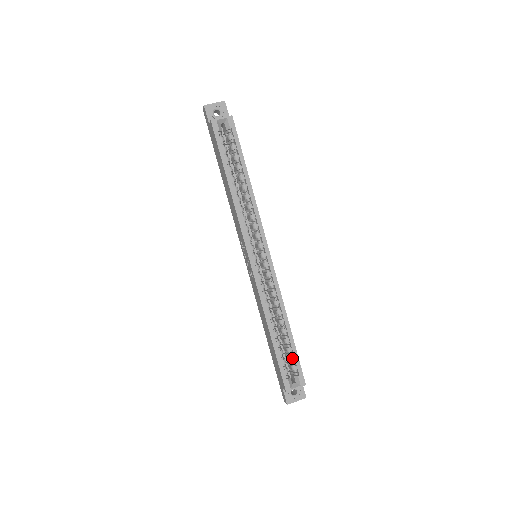
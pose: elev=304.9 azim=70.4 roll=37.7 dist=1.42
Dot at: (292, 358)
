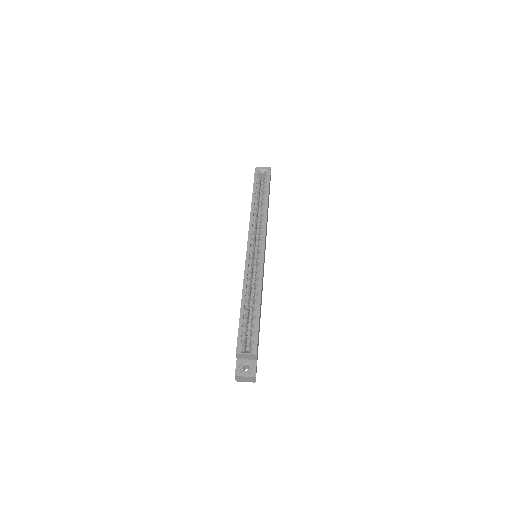
Dot at: (253, 329)
